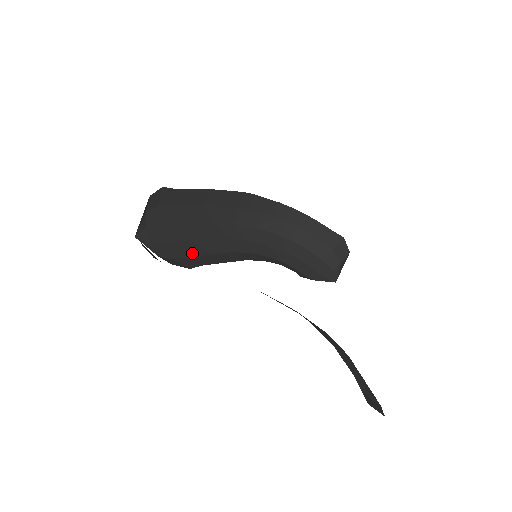
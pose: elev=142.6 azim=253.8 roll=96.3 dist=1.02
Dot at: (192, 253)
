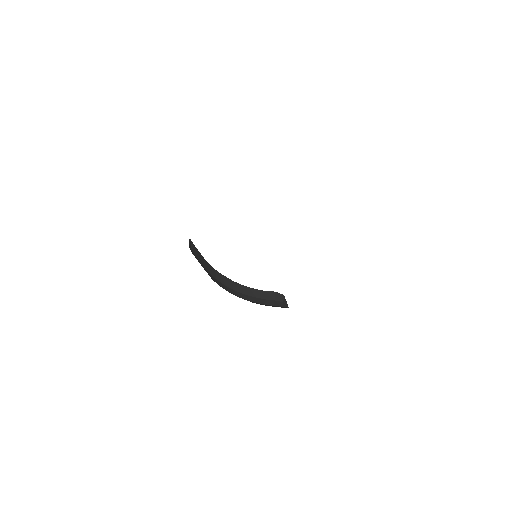
Dot at: occluded
